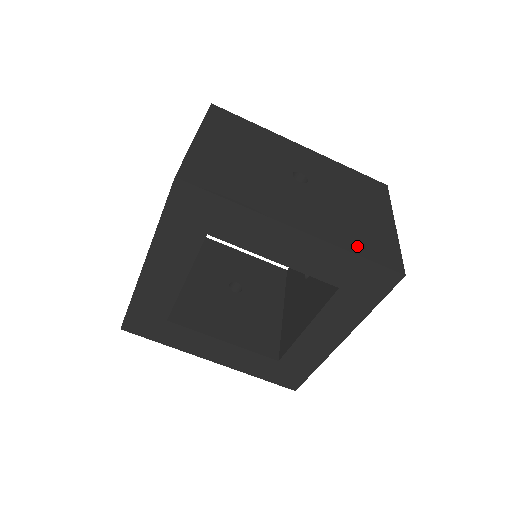
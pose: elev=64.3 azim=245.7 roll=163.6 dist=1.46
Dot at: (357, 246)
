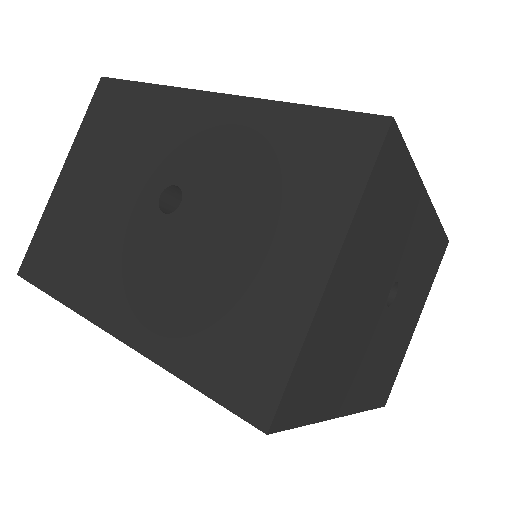
Dot at: (376, 395)
